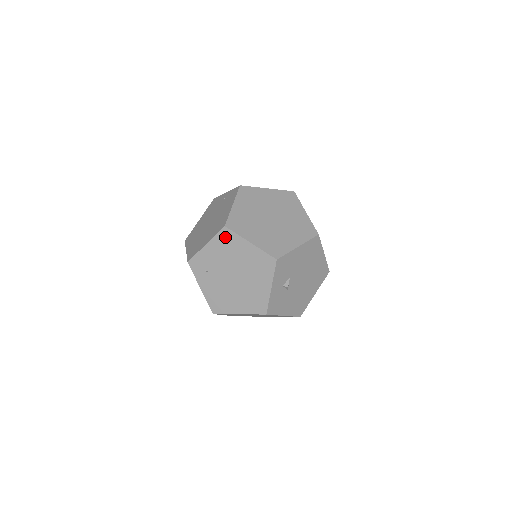
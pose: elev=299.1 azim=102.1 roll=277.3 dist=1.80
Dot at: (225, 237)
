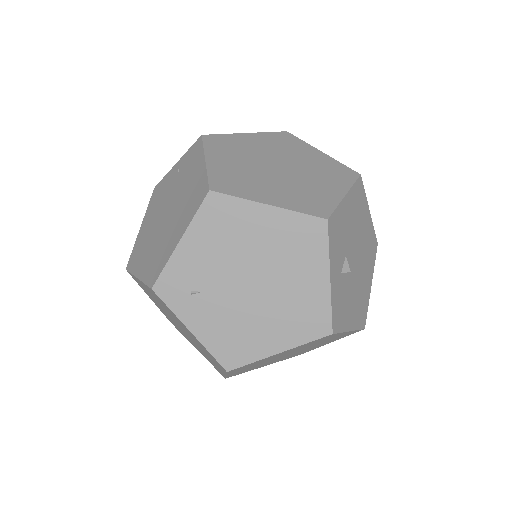
Dot at: (215, 212)
